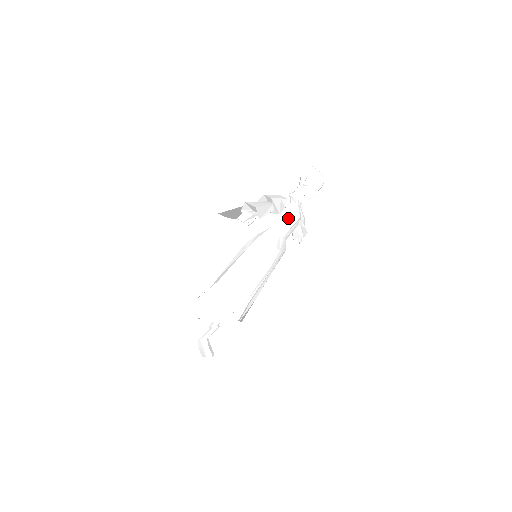
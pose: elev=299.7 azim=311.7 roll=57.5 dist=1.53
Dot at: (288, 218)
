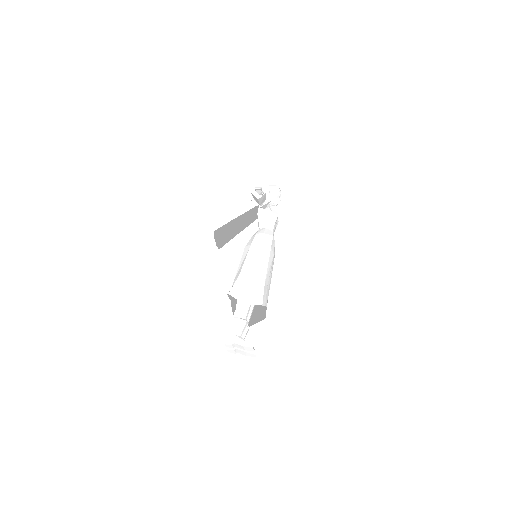
Dot at: (271, 216)
